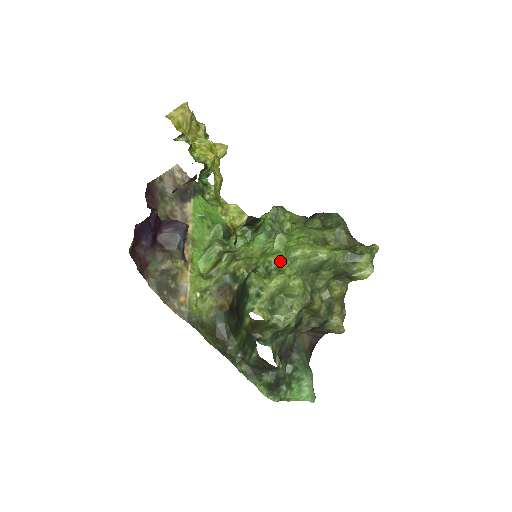
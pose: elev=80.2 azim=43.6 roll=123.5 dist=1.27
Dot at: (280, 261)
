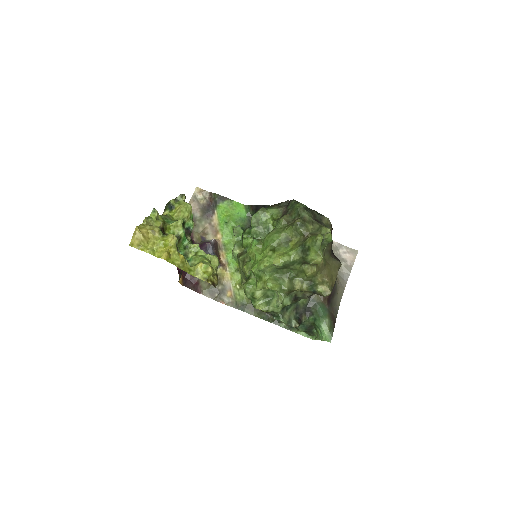
Dot at: (258, 270)
